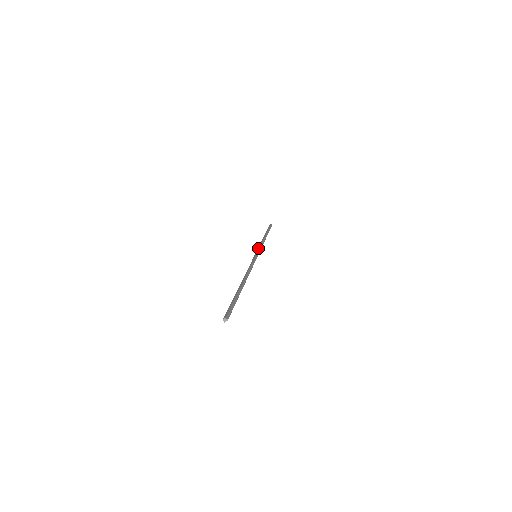
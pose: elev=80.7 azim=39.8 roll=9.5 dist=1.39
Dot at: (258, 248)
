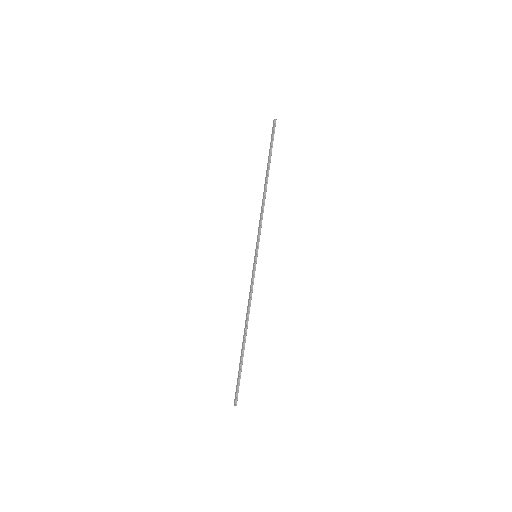
Dot at: (258, 232)
